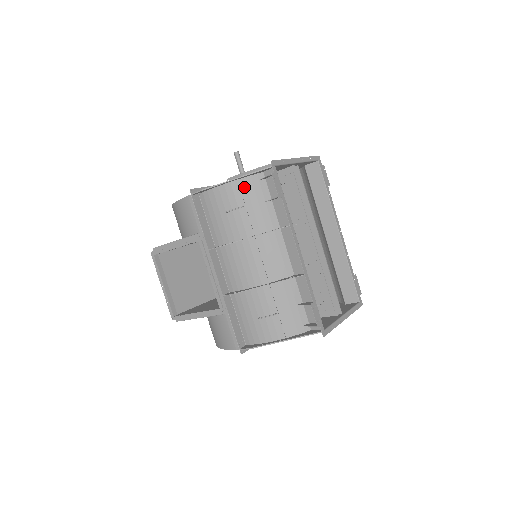
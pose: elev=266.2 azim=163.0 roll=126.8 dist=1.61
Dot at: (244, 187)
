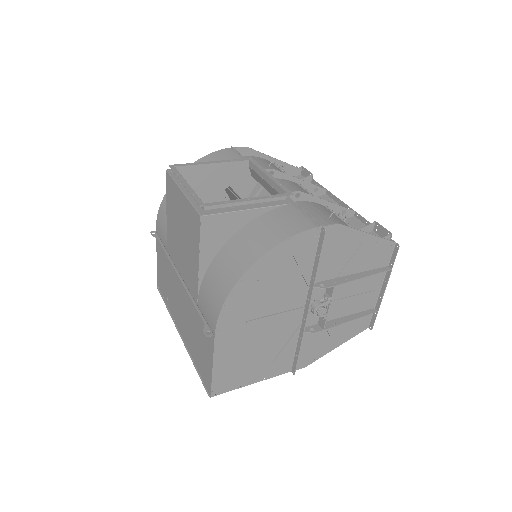
Dot at: occluded
